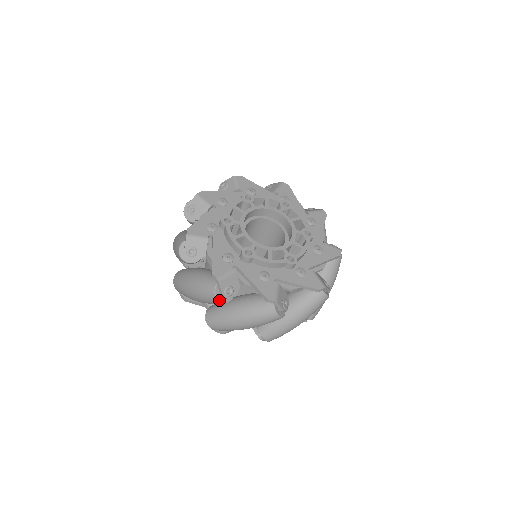
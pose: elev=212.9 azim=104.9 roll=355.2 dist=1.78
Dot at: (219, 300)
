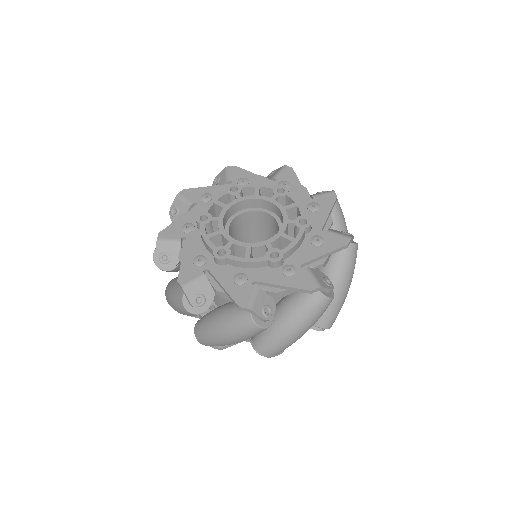
Dot at: (190, 311)
